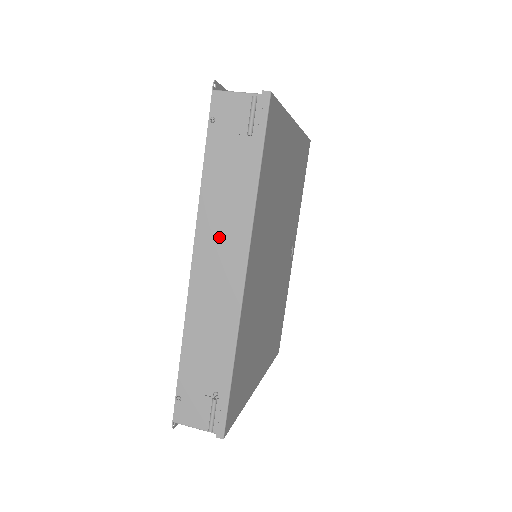
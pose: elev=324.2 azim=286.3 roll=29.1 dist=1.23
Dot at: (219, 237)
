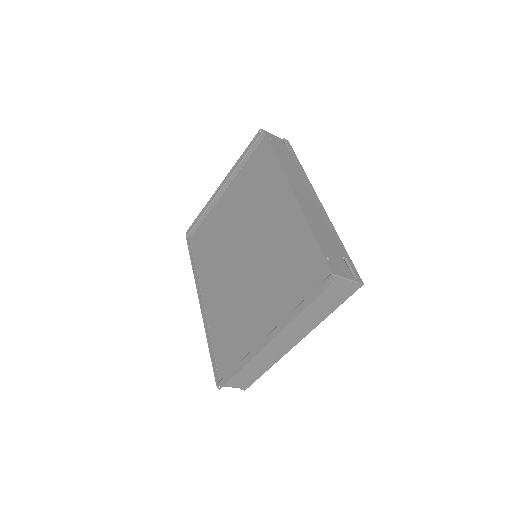
Dot at: (299, 183)
